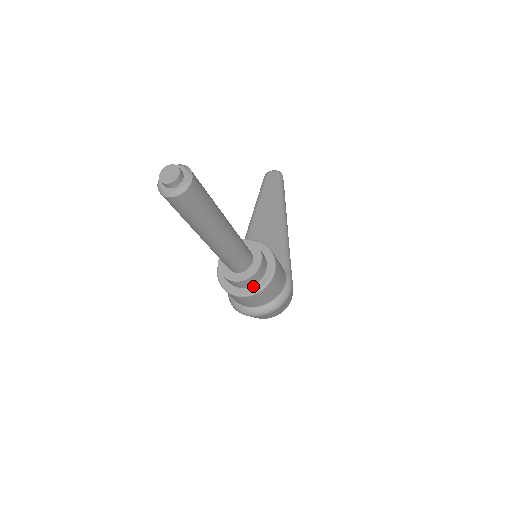
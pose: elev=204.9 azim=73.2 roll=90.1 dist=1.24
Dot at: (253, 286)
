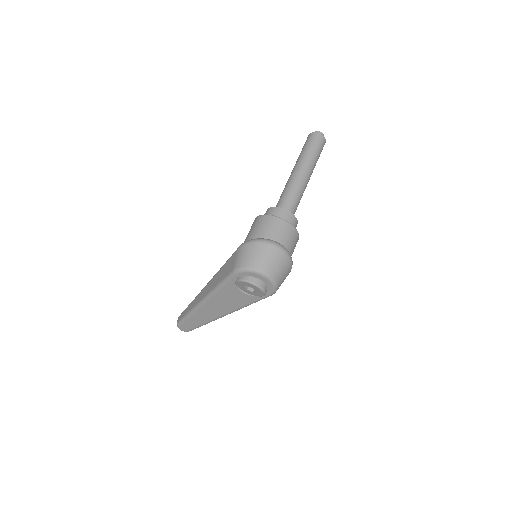
Dot at: occluded
